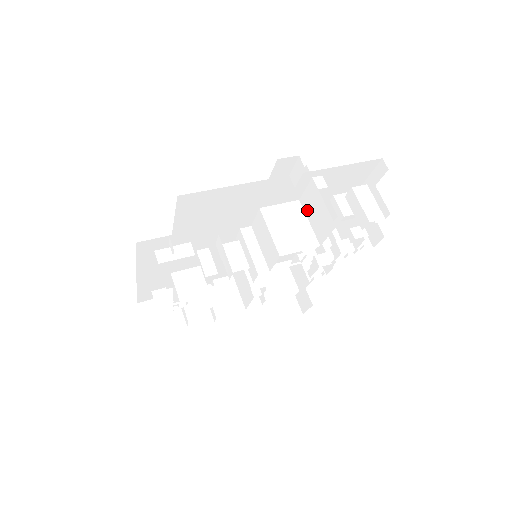
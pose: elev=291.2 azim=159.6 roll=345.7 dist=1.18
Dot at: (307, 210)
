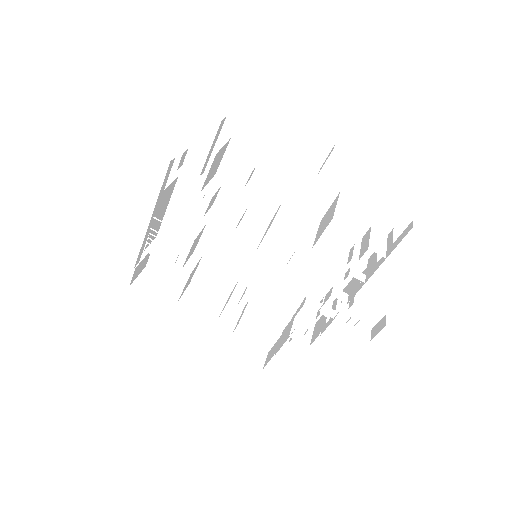
Dot at: (321, 224)
